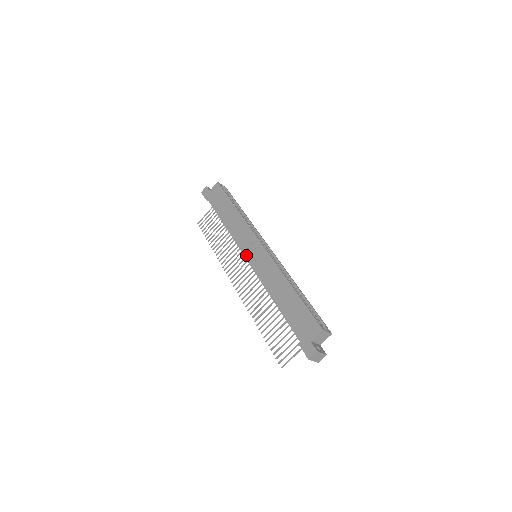
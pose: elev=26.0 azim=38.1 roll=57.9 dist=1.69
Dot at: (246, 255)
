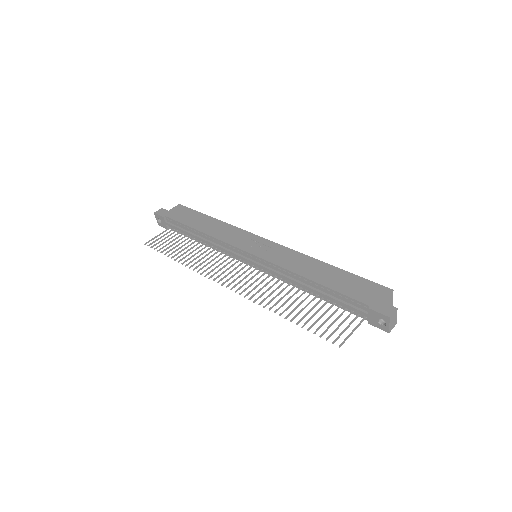
Dot at: (248, 250)
